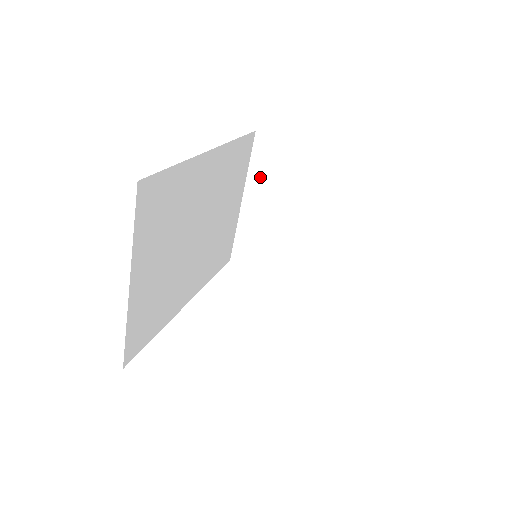
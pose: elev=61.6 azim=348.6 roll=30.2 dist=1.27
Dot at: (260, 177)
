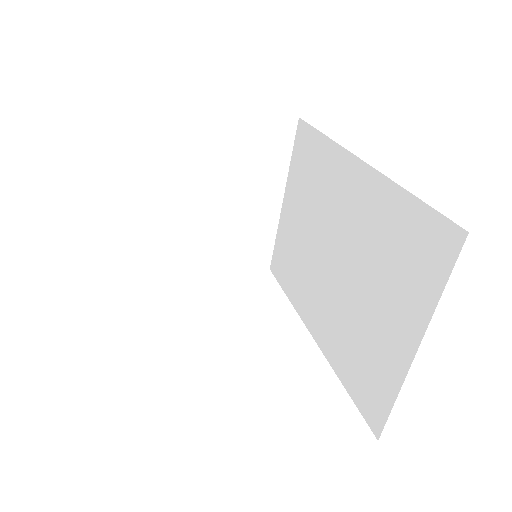
Dot at: (145, 164)
